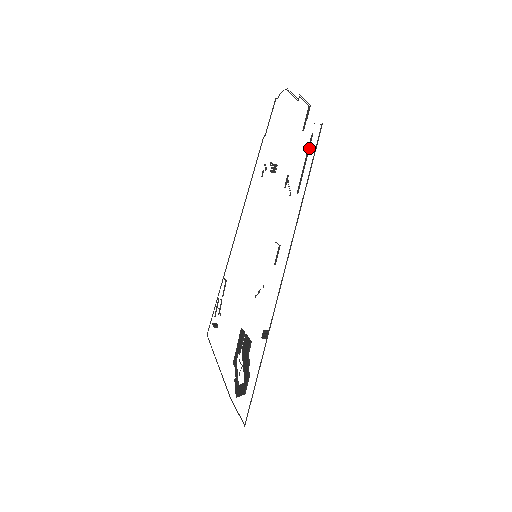
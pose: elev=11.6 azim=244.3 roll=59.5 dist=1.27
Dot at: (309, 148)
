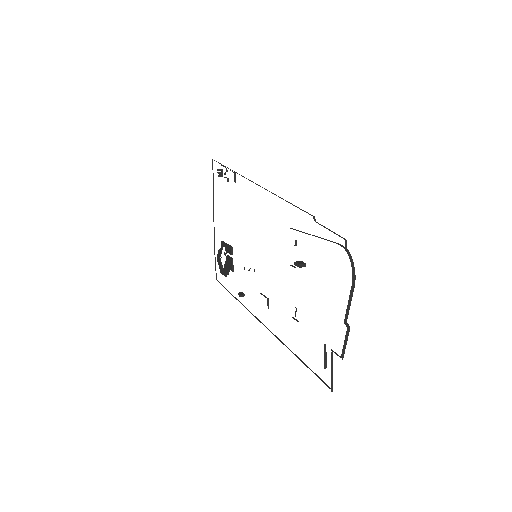
Dot at: occluded
